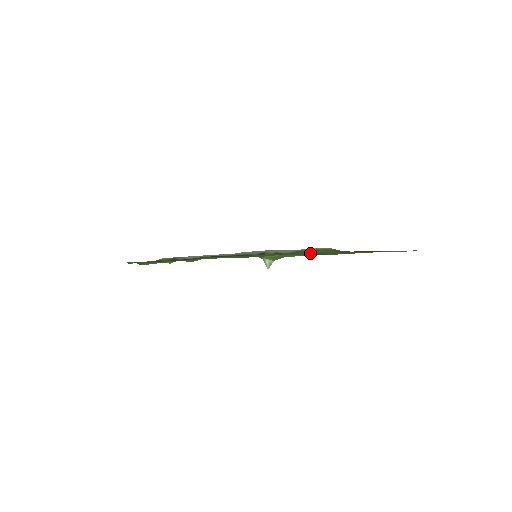
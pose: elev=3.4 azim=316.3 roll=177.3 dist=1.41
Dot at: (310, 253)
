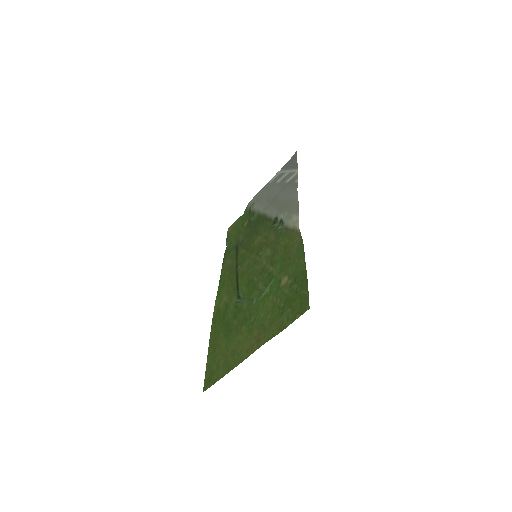
Dot at: (276, 259)
